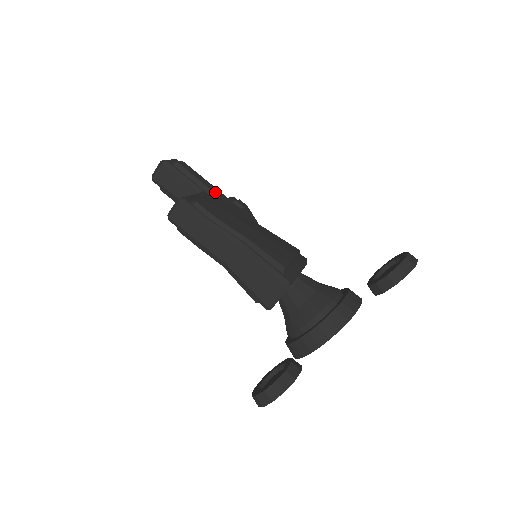
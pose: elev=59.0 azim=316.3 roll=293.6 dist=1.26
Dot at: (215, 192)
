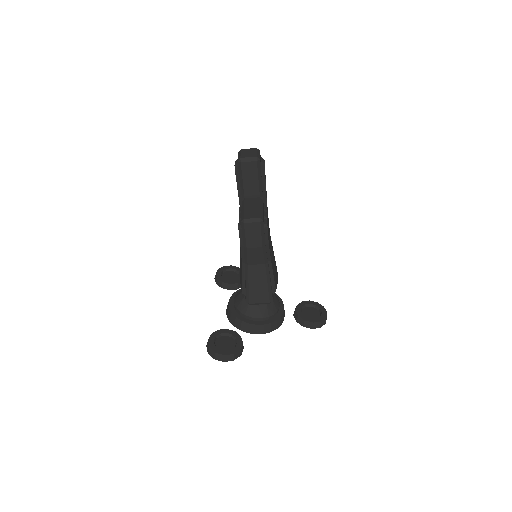
Dot at: occluded
